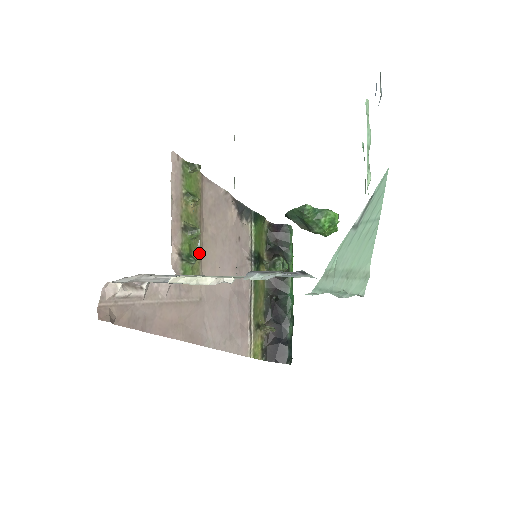
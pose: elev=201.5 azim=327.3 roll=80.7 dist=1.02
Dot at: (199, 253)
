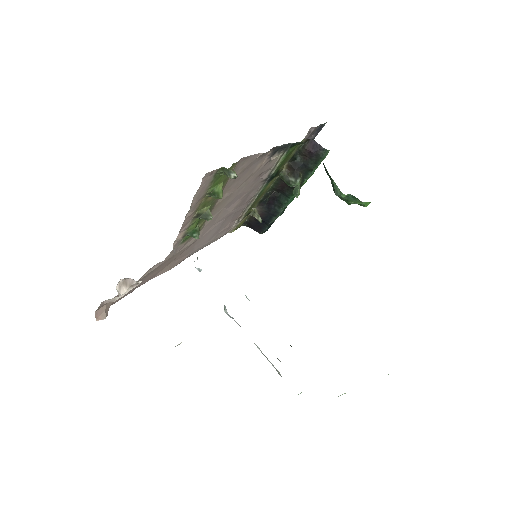
Dot at: occluded
